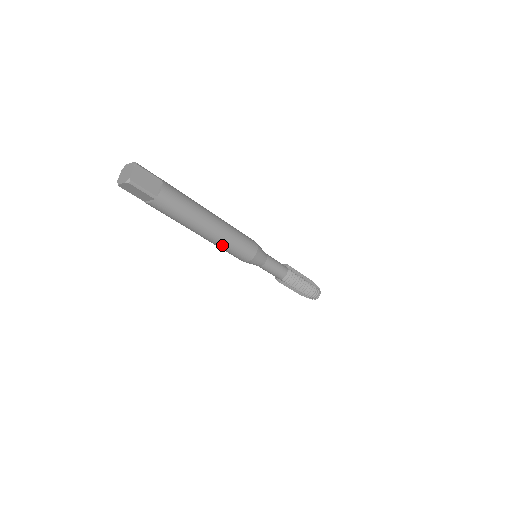
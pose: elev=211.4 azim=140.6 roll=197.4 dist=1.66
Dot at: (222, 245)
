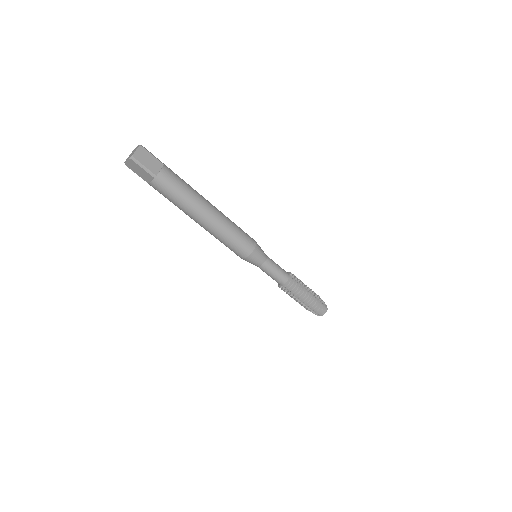
Dot at: (219, 235)
